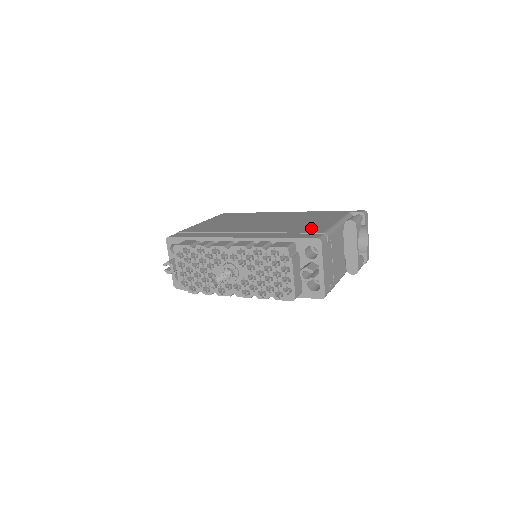
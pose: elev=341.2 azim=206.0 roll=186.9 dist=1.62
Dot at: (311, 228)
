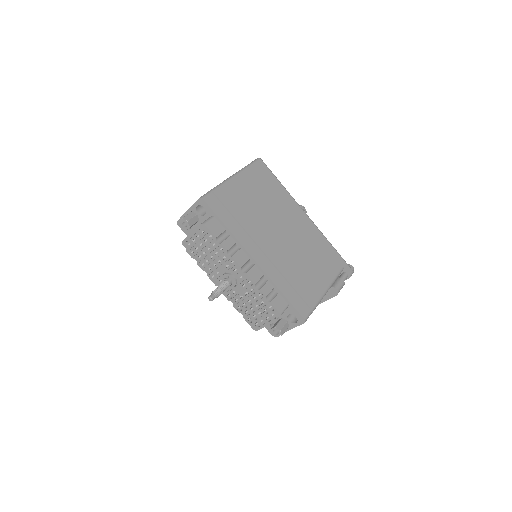
Dot at: (308, 289)
